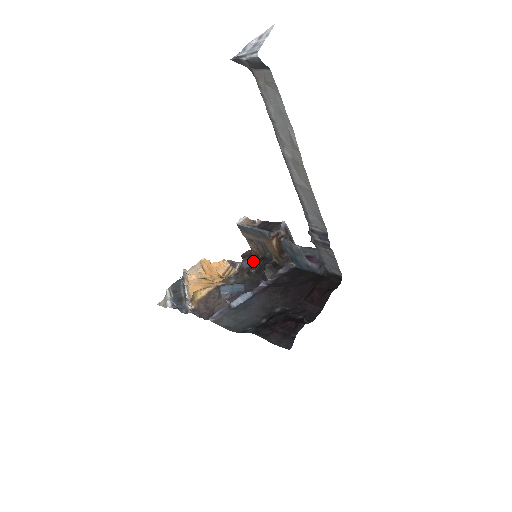
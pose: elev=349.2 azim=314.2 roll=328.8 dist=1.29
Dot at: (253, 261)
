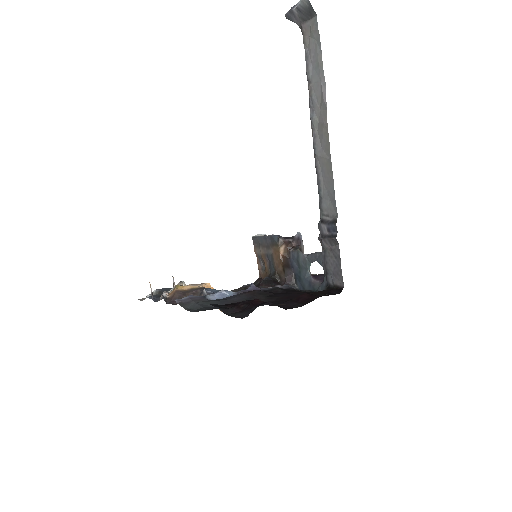
Dot at: occluded
